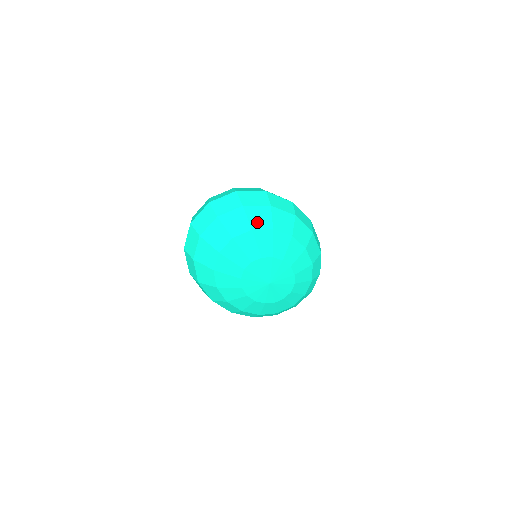
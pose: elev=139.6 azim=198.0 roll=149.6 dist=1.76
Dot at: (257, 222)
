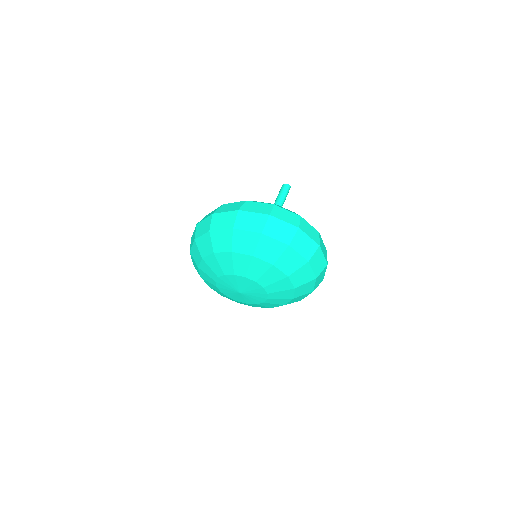
Dot at: (297, 276)
